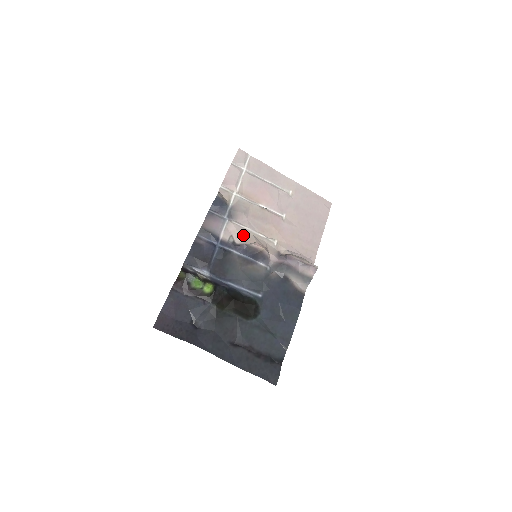
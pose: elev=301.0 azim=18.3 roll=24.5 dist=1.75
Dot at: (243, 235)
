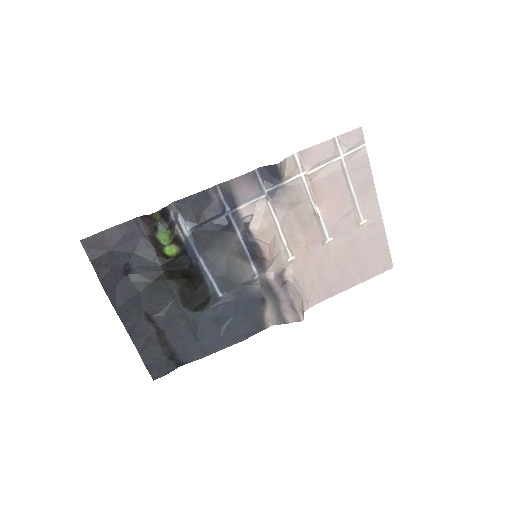
Dot at: (264, 225)
